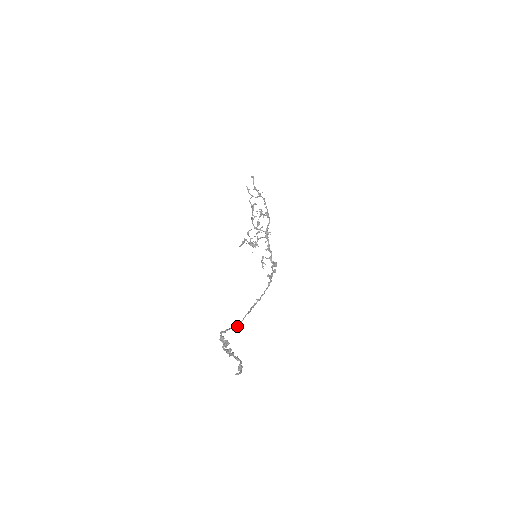
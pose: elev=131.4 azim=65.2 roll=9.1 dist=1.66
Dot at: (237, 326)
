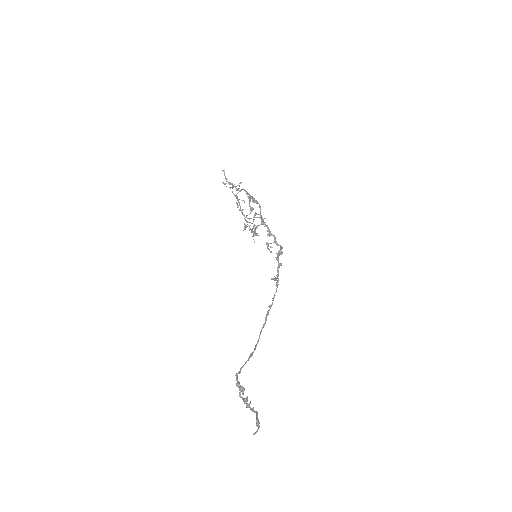
Dot at: occluded
